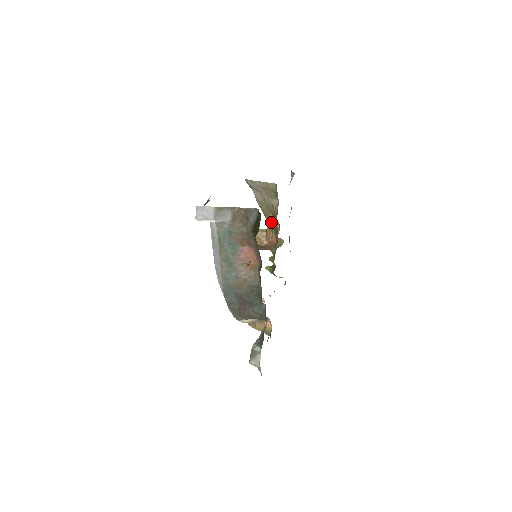
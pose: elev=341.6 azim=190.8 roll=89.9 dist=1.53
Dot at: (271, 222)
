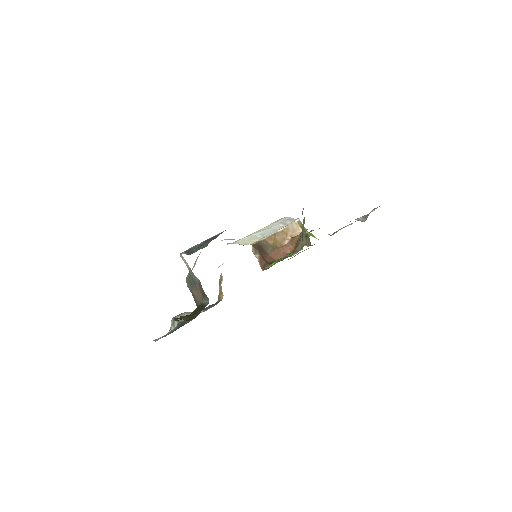
Dot at: (299, 240)
